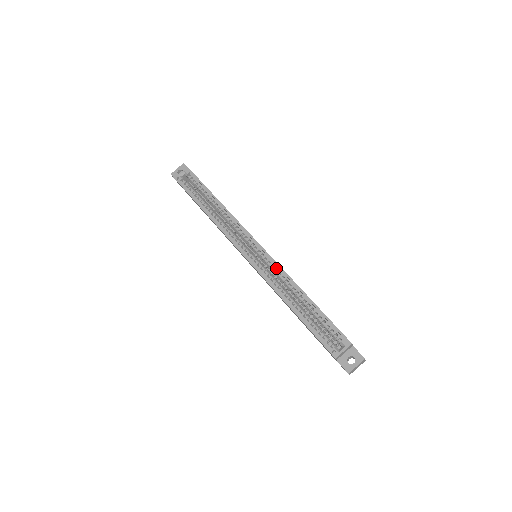
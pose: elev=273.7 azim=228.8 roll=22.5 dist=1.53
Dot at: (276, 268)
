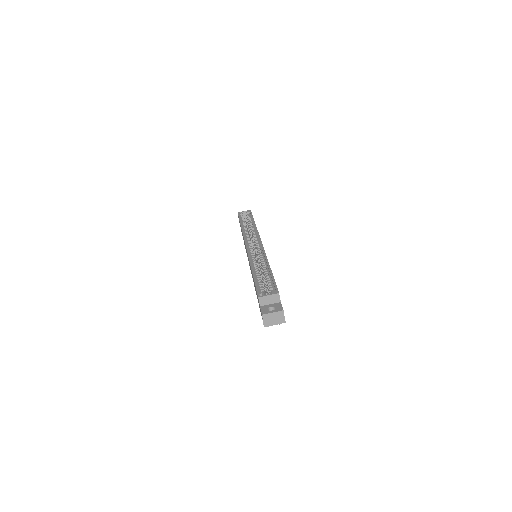
Dot at: (262, 255)
